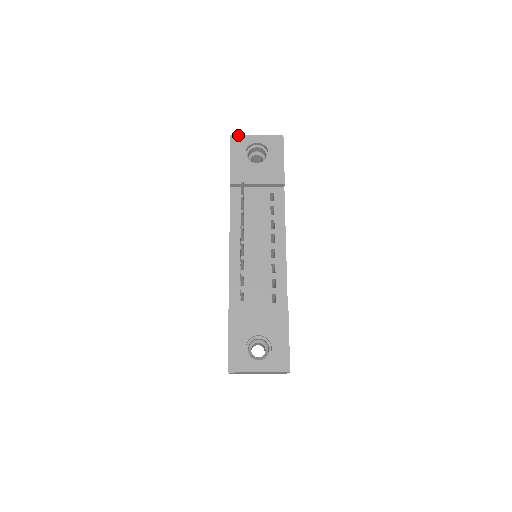
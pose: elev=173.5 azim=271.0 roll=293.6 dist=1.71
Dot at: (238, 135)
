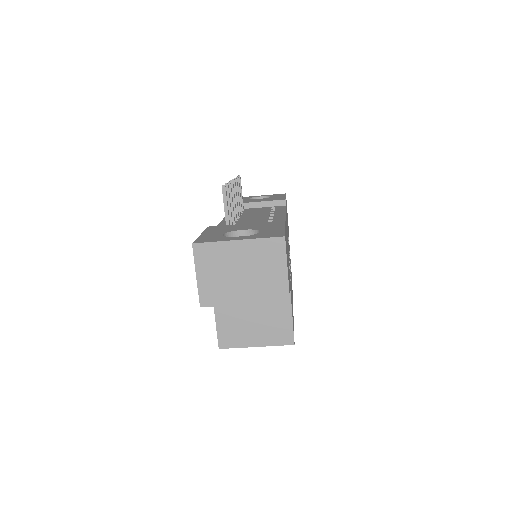
Dot at: occluded
